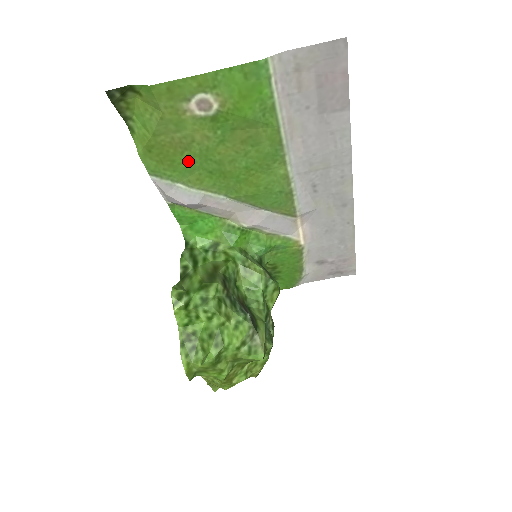
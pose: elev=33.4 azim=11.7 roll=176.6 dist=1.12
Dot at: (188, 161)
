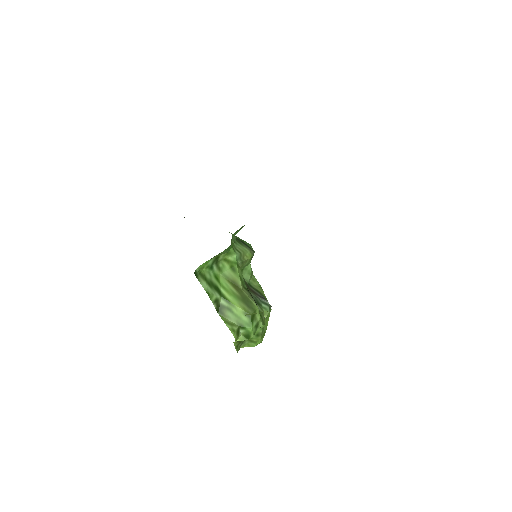
Dot at: occluded
